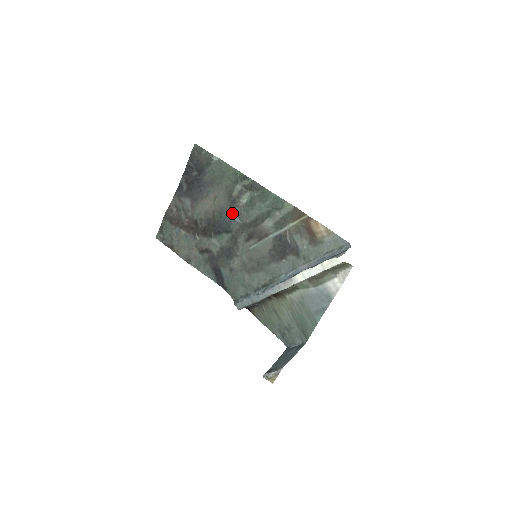
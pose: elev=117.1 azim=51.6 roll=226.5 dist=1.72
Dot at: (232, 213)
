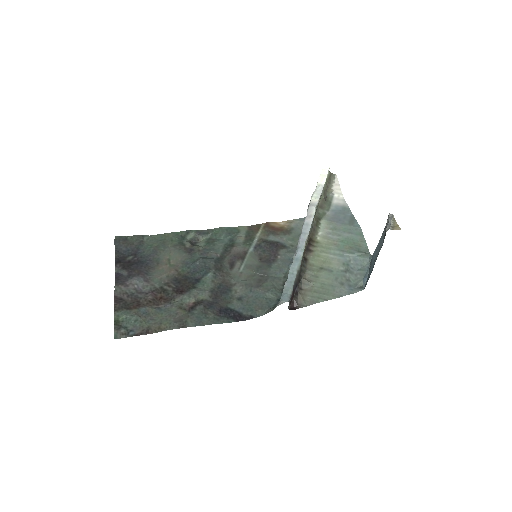
Dot at: (198, 257)
